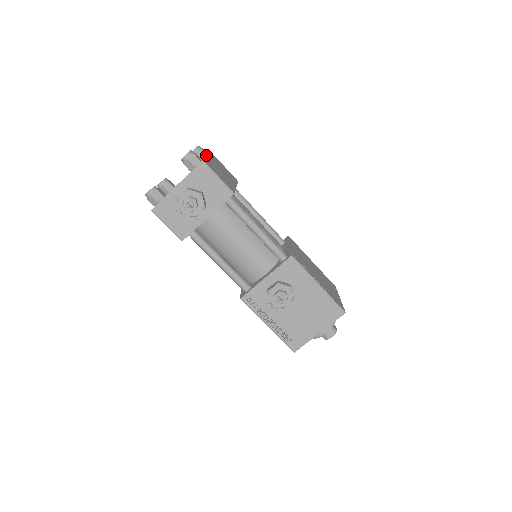
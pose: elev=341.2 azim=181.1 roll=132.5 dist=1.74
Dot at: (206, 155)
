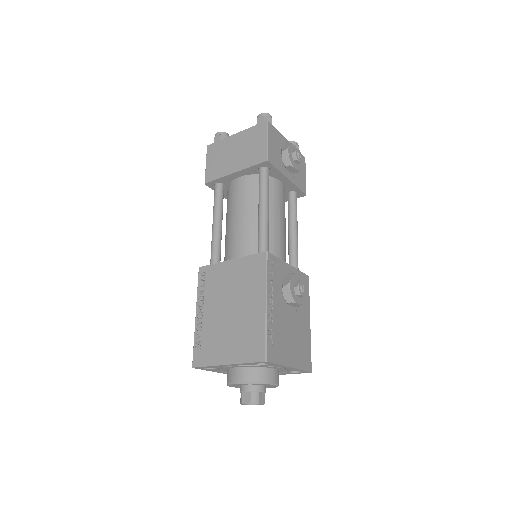
Dot at: occluded
